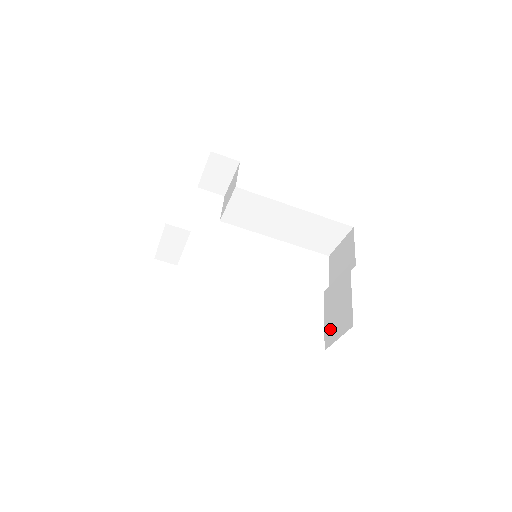
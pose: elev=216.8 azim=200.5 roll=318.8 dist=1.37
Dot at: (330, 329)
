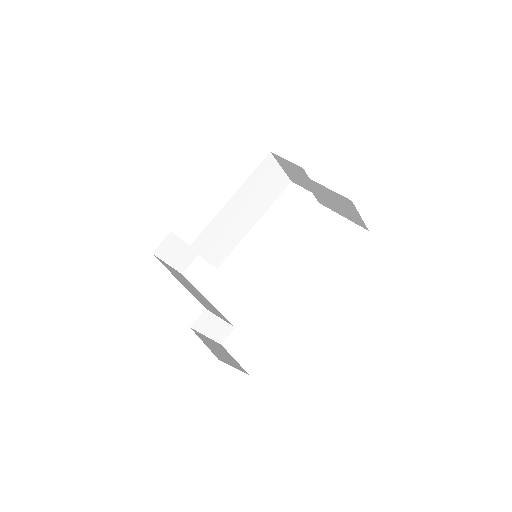
Dot at: (351, 217)
